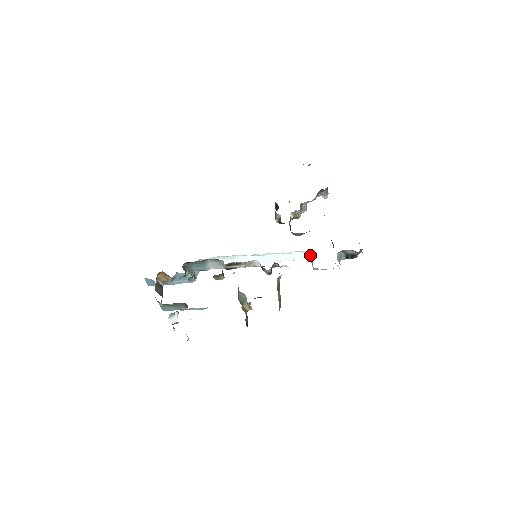
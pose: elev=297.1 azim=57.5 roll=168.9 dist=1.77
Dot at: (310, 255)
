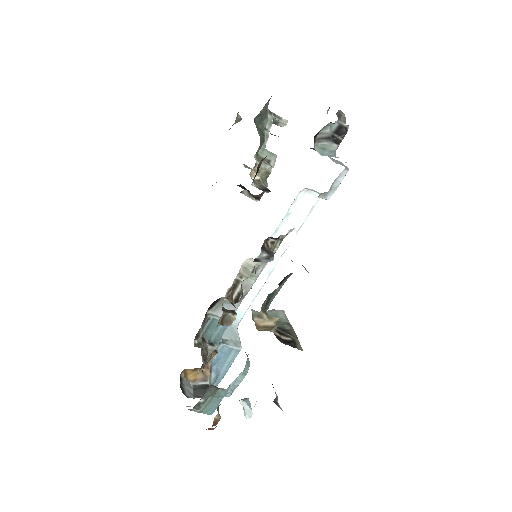
Dot at: (312, 190)
